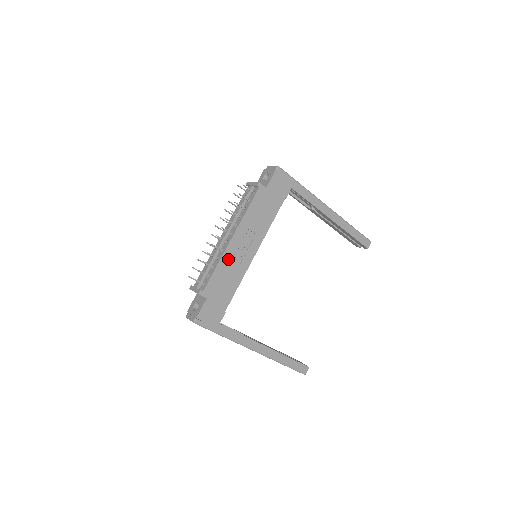
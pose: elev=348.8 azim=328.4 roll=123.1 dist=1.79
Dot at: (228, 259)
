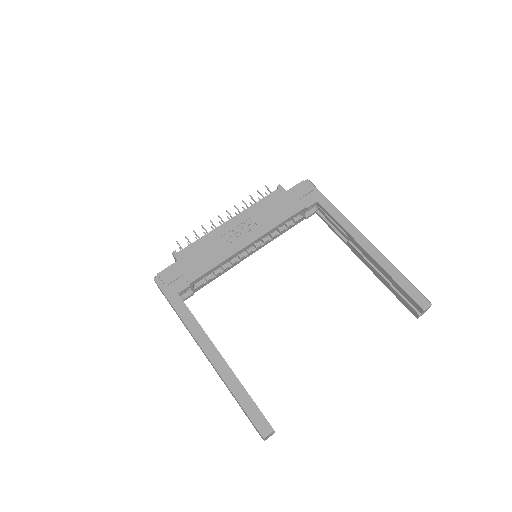
Dot at: (217, 236)
